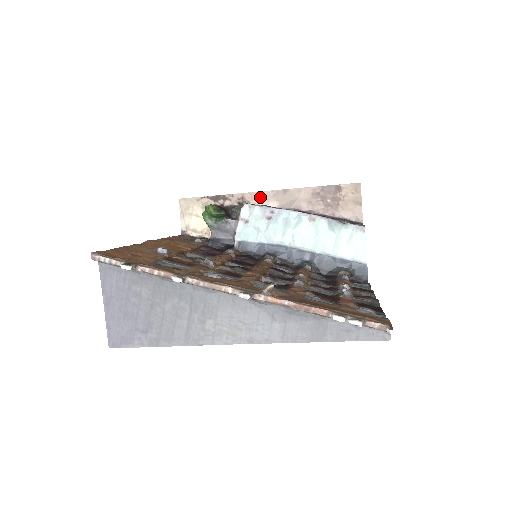
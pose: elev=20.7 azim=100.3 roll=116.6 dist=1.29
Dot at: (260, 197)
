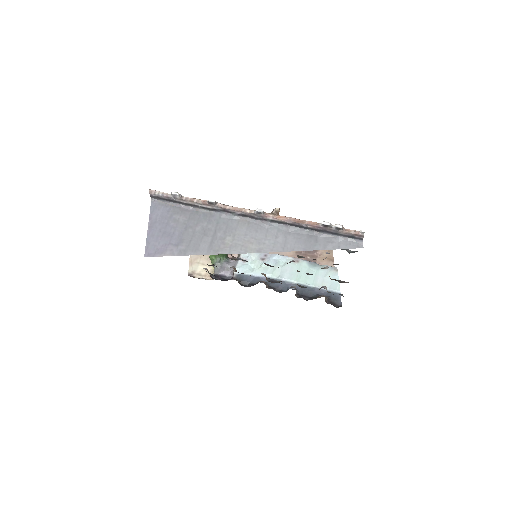
Dot at: occluded
